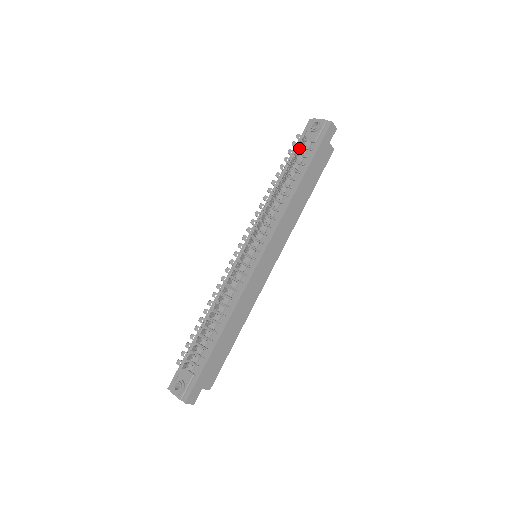
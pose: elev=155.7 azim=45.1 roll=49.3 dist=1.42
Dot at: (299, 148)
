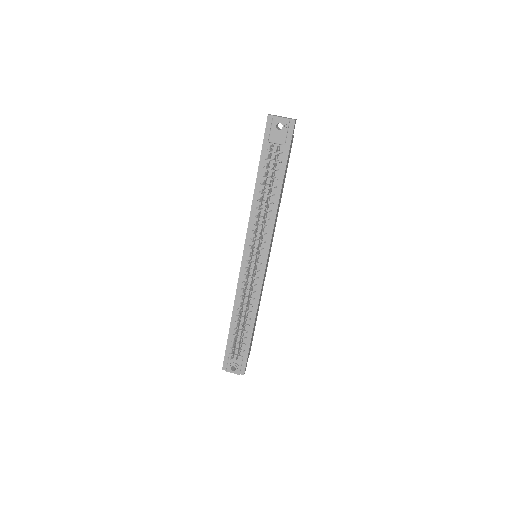
Dot at: (275, 160)
